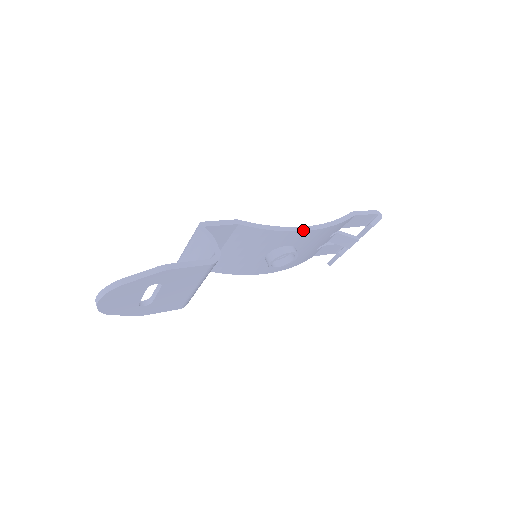
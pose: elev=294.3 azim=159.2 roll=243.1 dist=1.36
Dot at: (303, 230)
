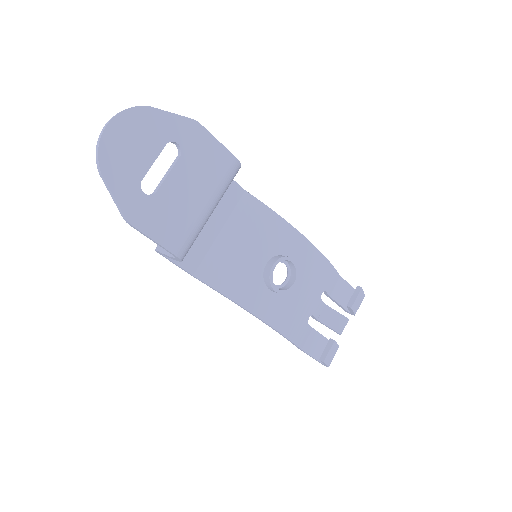
Dot at: (303, 235)
